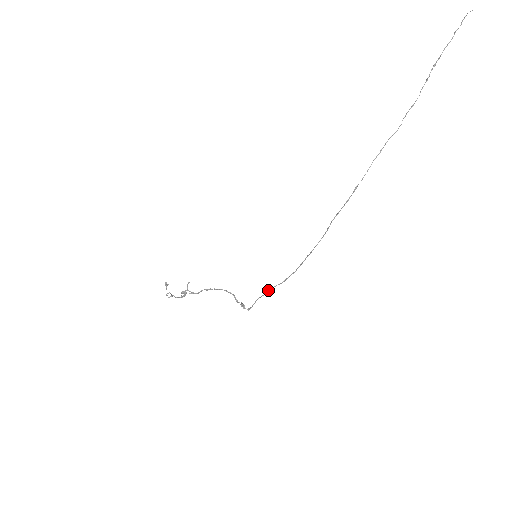
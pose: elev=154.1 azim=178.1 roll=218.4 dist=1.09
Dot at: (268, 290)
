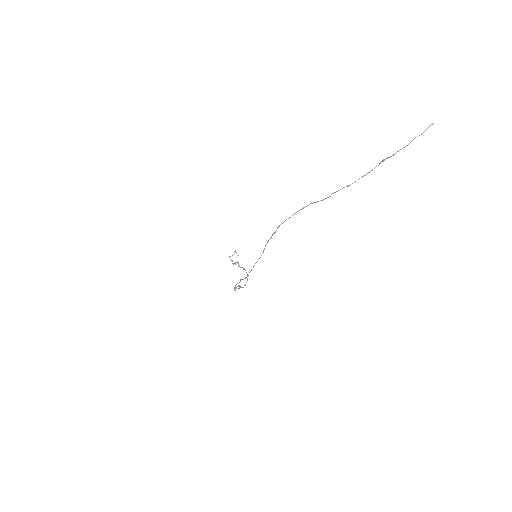
Dot at: (240, 280)
